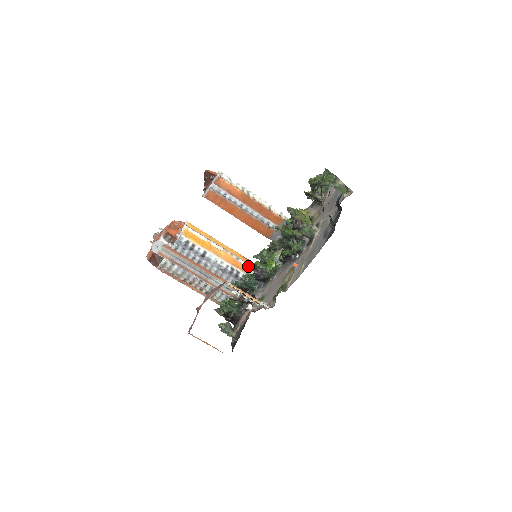
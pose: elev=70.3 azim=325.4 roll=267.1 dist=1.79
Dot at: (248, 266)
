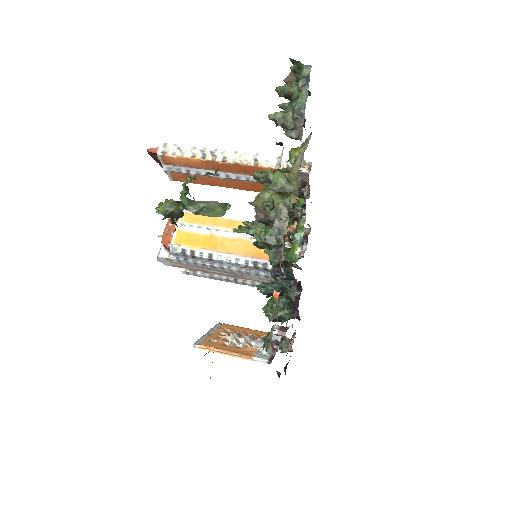
Dot at: occluded
